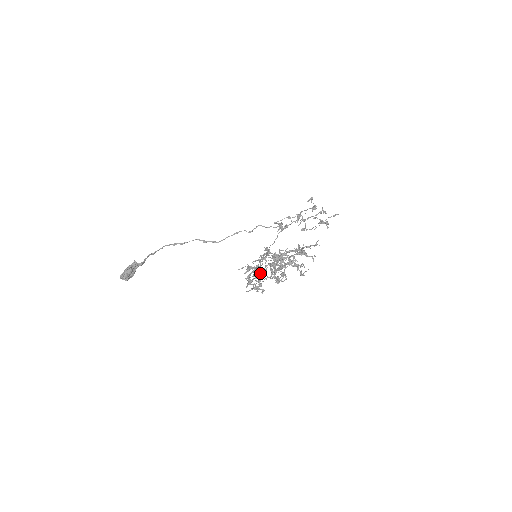
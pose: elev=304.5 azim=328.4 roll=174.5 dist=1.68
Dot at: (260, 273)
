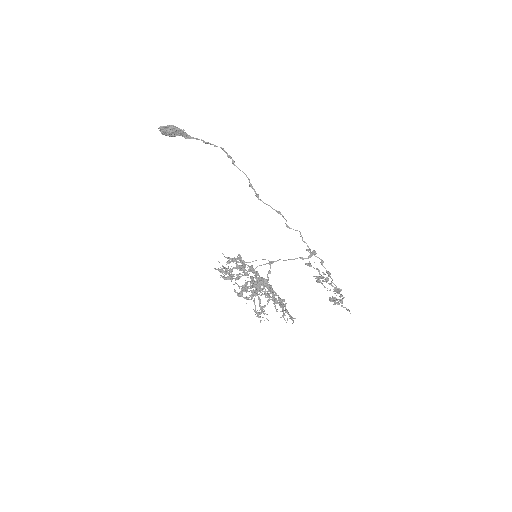
Dot at: (232, 278)
